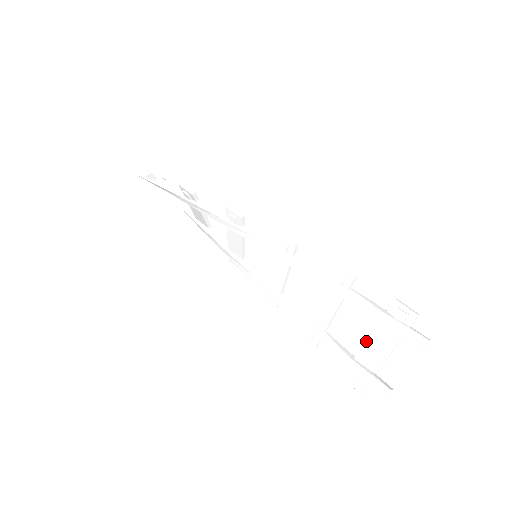
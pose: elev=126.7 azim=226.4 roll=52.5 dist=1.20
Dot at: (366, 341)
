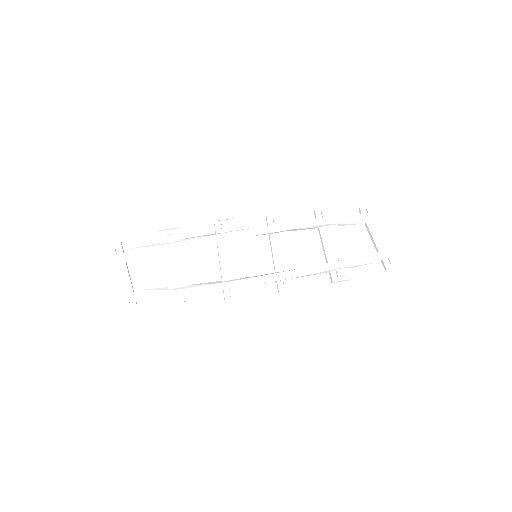
Dot at: (372, 238)
